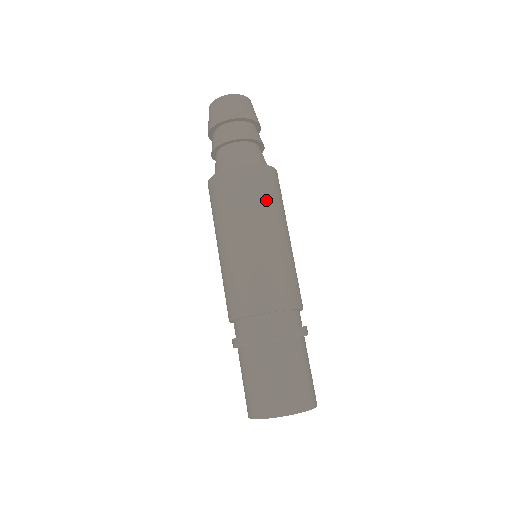
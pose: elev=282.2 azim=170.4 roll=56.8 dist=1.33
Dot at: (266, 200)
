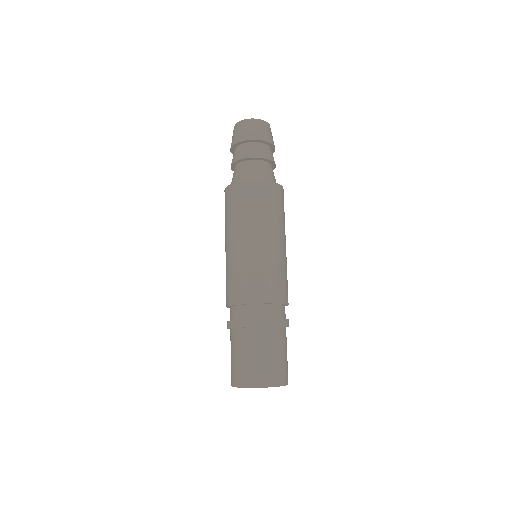
Dot at: (266, 211)
